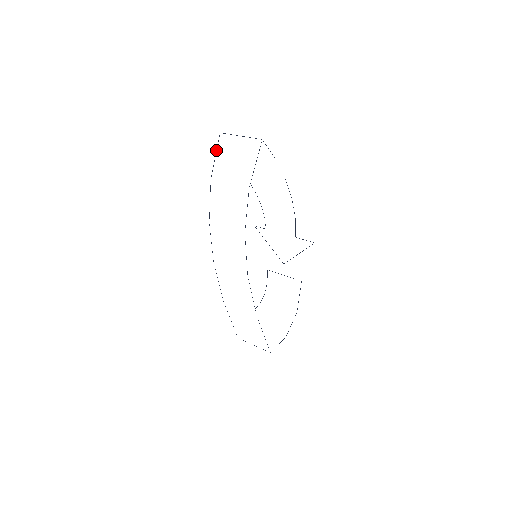
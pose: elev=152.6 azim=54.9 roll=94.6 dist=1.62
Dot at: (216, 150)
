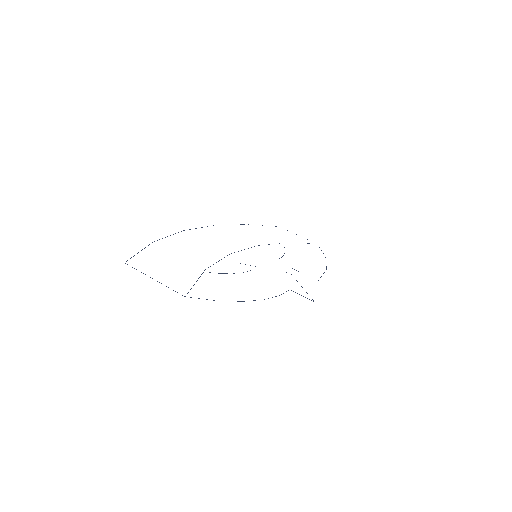
Dot at: occluded
